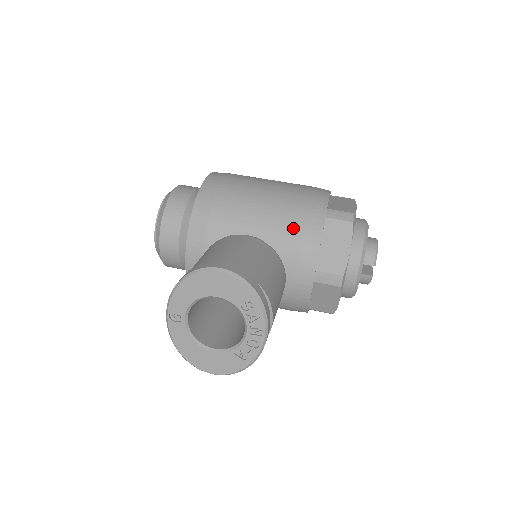
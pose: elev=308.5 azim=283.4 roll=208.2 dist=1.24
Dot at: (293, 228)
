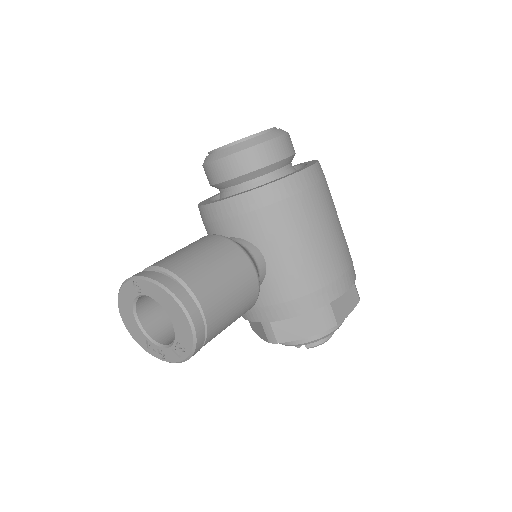
Dot at: (292, 289)
